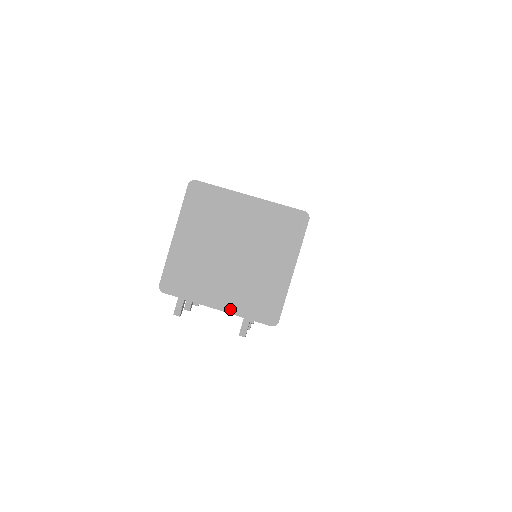
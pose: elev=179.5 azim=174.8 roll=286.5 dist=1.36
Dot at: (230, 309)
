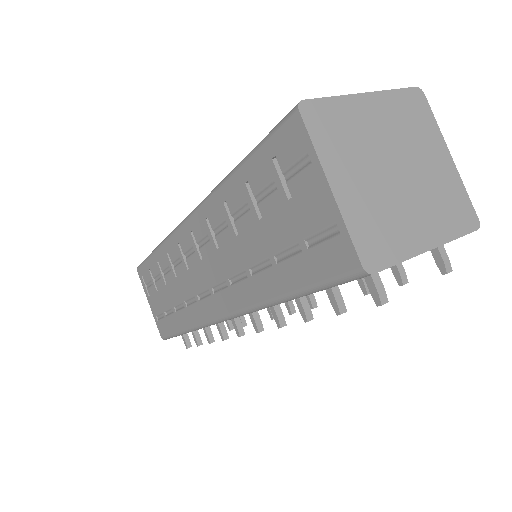
Dot at: (440, 239)
